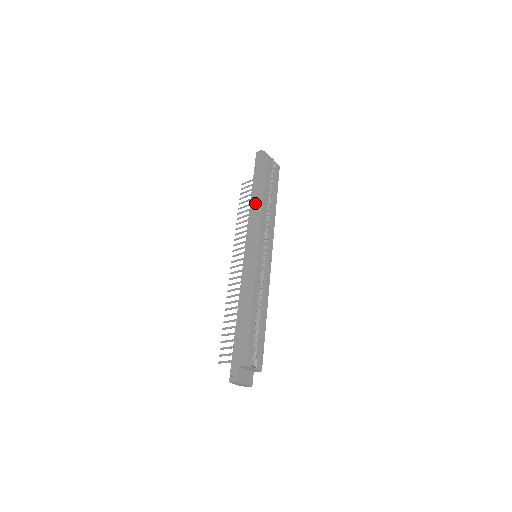
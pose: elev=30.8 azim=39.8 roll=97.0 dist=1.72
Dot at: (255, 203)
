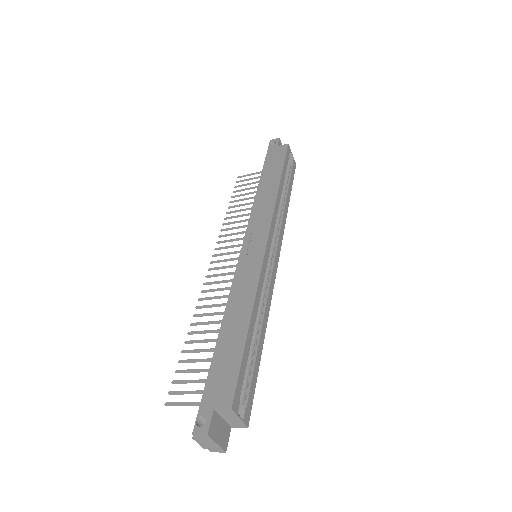
Dot at: (265, 190)
